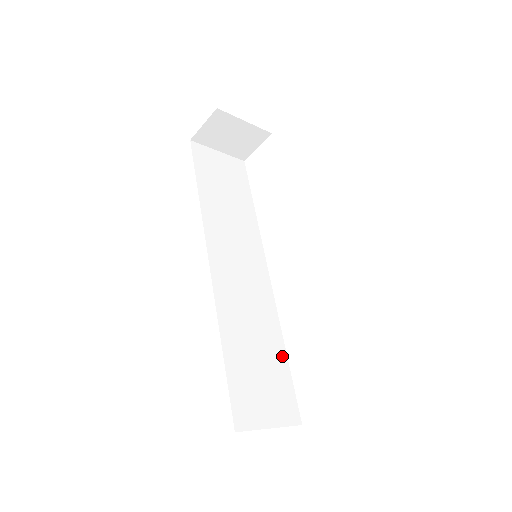
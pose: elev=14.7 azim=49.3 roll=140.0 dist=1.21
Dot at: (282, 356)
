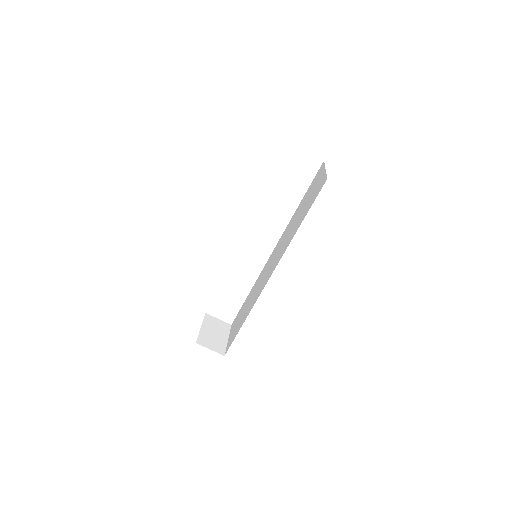
Dot at: occluded
